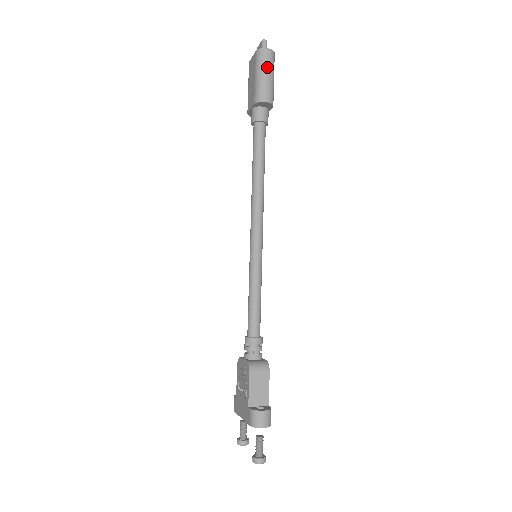
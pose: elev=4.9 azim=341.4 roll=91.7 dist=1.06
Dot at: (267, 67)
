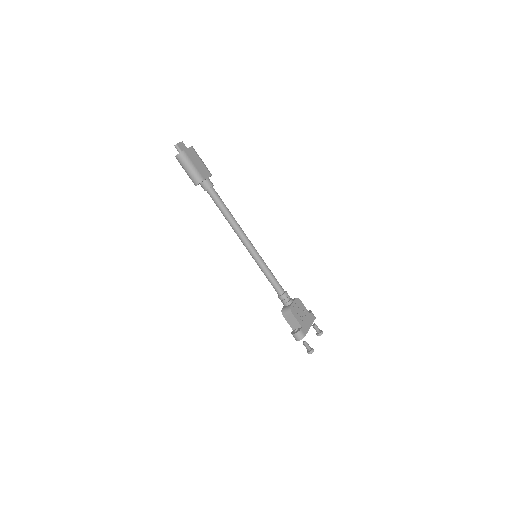
Dot at: (184, 166)
